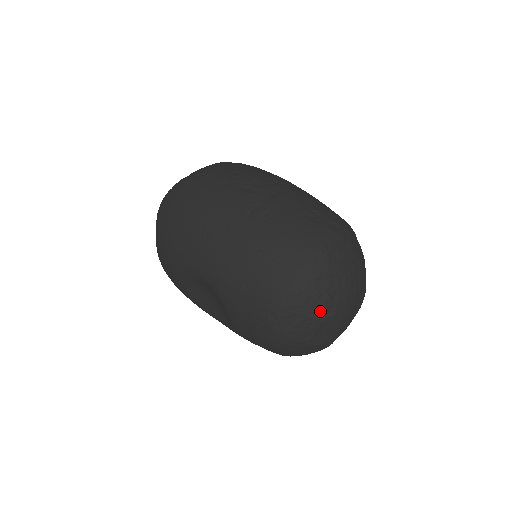
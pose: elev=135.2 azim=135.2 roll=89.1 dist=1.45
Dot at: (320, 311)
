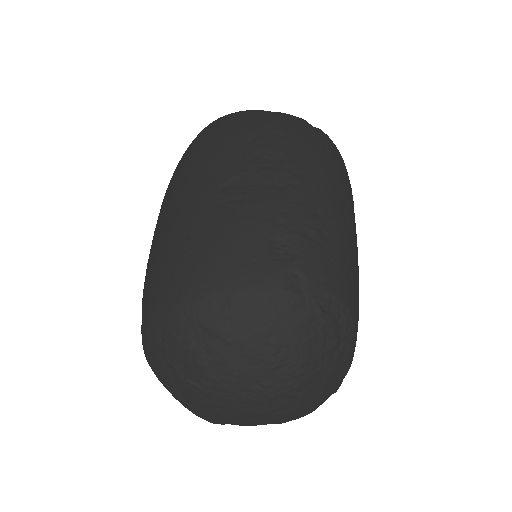
Dot at: (185, 369)
